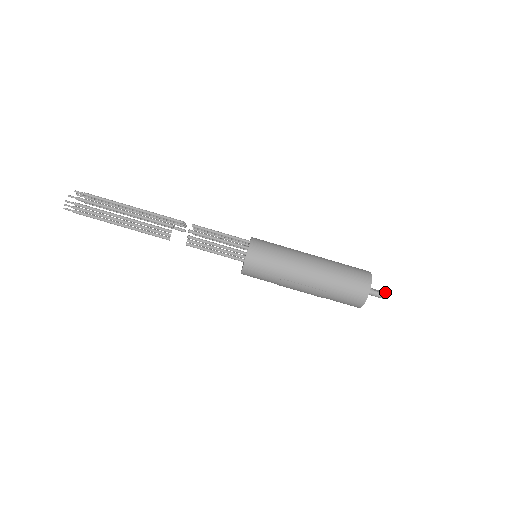
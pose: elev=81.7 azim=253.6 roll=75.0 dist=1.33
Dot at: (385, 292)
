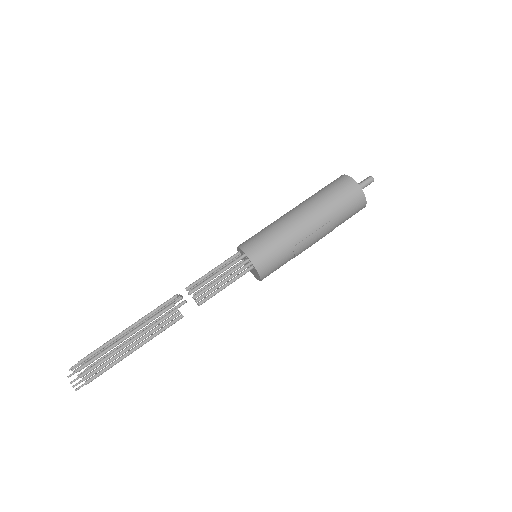
Dot at: (367, 177)
